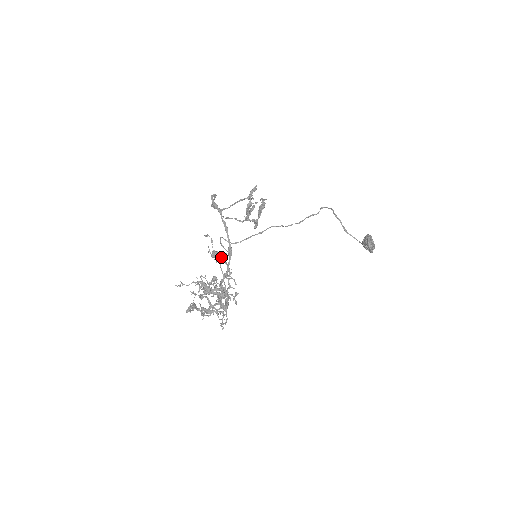
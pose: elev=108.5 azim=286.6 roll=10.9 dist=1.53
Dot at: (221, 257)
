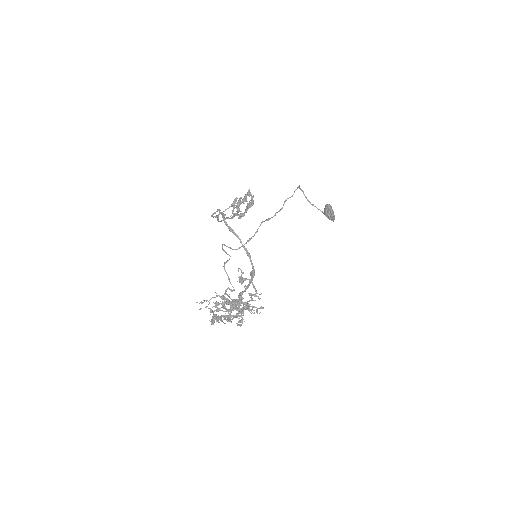
Dot at: (225, 262)
